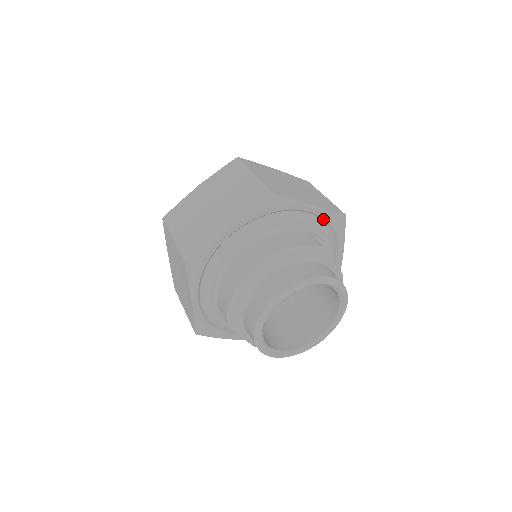
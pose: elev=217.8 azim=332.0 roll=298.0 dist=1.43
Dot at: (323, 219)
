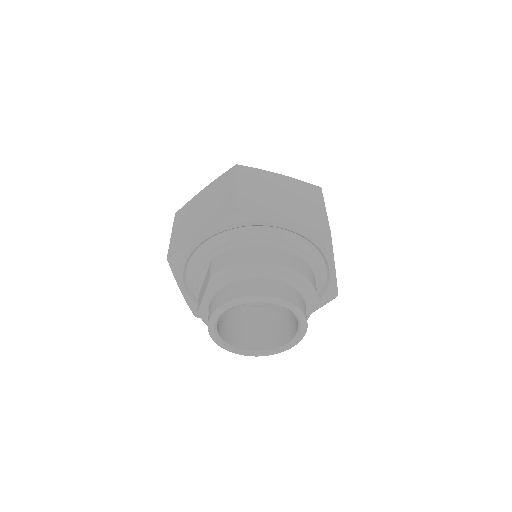
Dot at: (328, 283)
